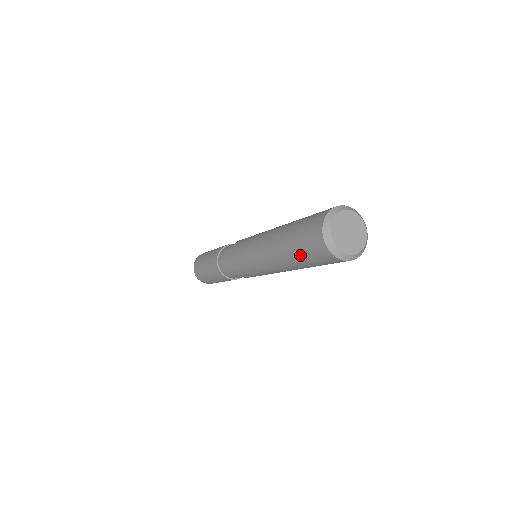
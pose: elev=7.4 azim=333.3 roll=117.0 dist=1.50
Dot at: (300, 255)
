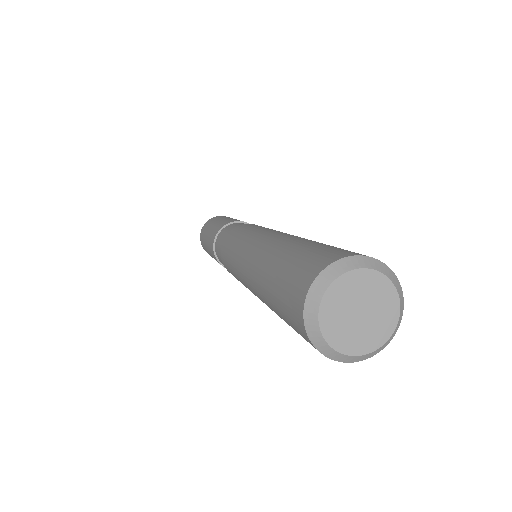
Dot at: occluded
